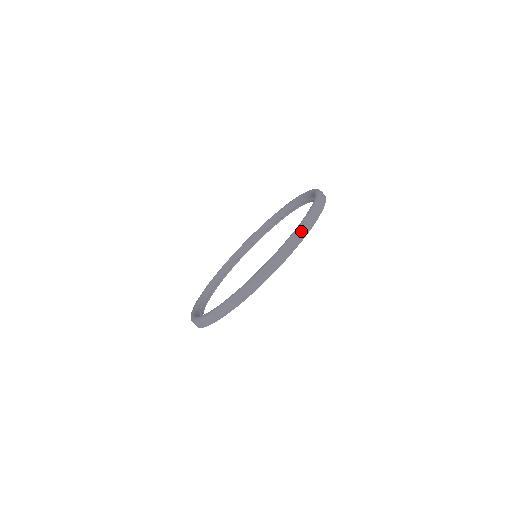
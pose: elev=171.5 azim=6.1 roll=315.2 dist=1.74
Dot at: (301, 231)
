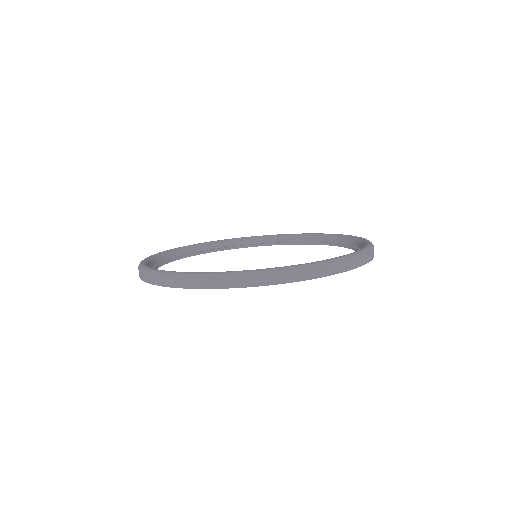
Dot at: occluded
